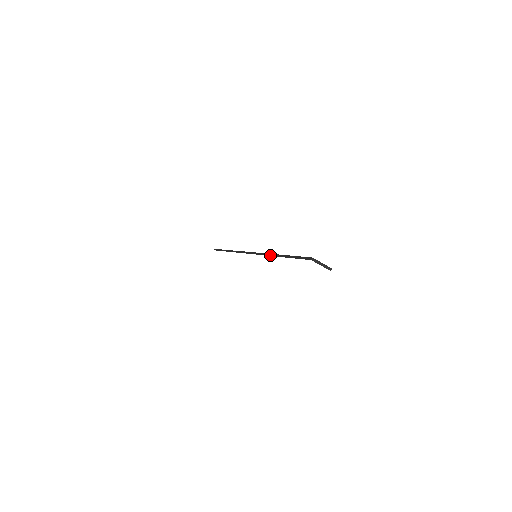
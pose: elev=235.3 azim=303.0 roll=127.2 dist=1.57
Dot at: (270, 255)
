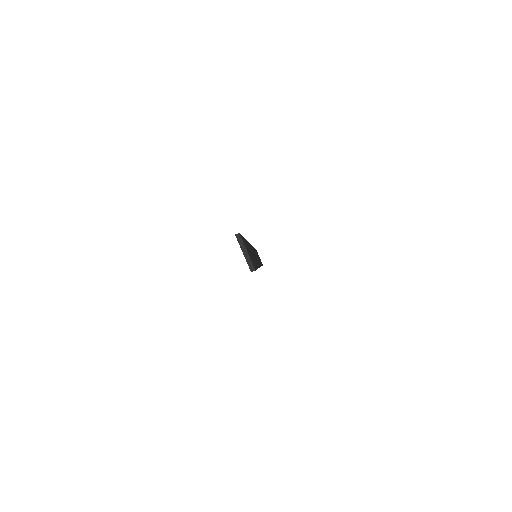
Dot at: occluded
